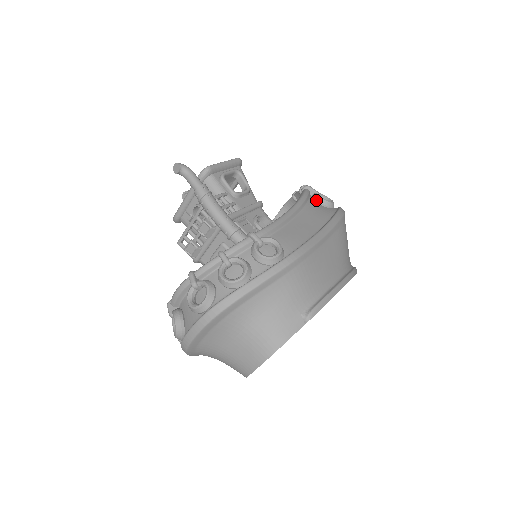
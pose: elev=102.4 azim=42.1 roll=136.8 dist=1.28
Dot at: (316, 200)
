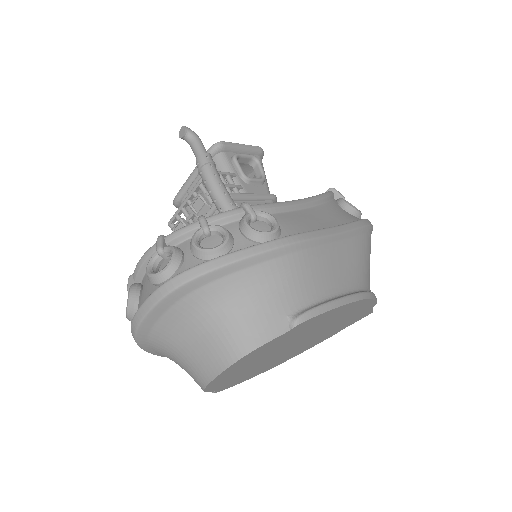
Dot at: (340, 204)
